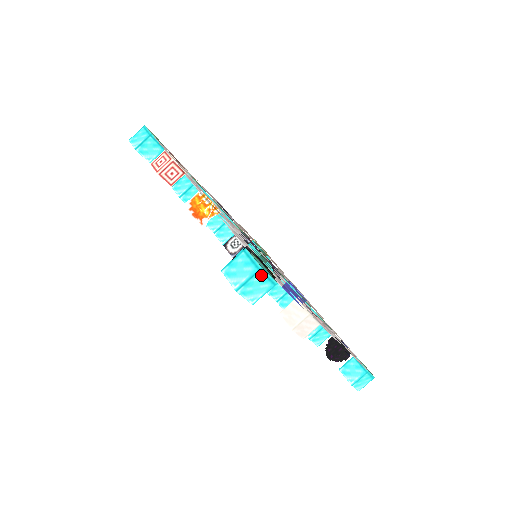
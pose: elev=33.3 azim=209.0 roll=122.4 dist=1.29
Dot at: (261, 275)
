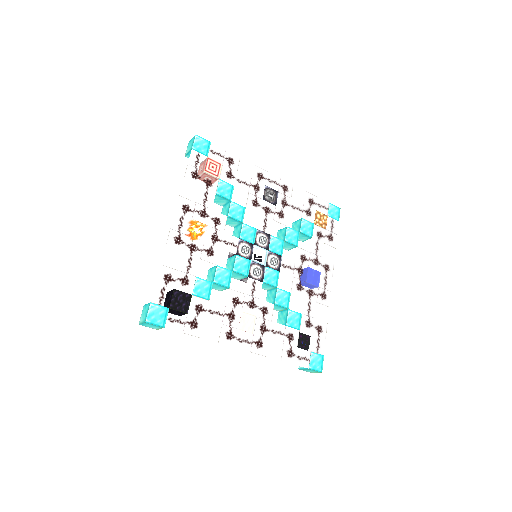
Dot at: (149, 324)
